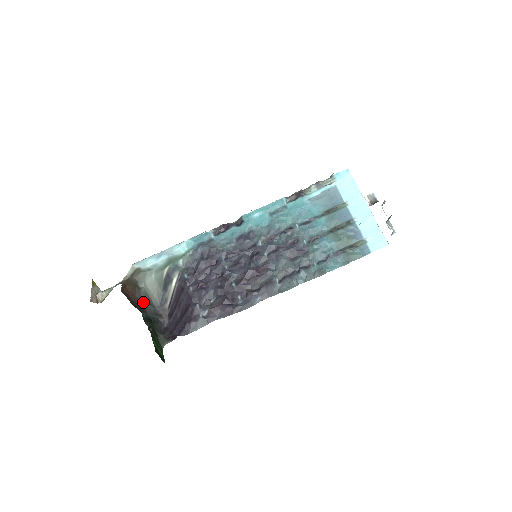
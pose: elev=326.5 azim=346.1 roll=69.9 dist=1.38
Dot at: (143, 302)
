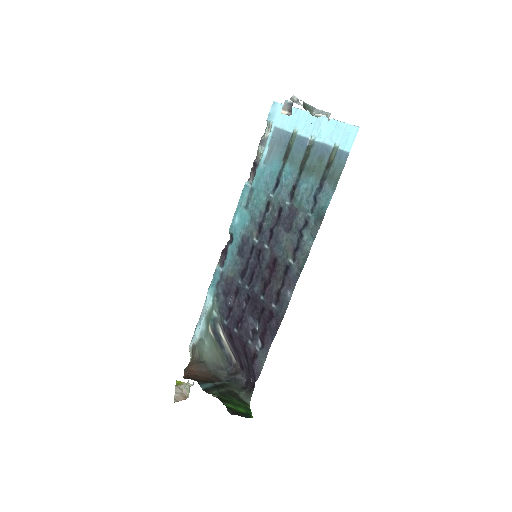
Dot at: (213, 372)
